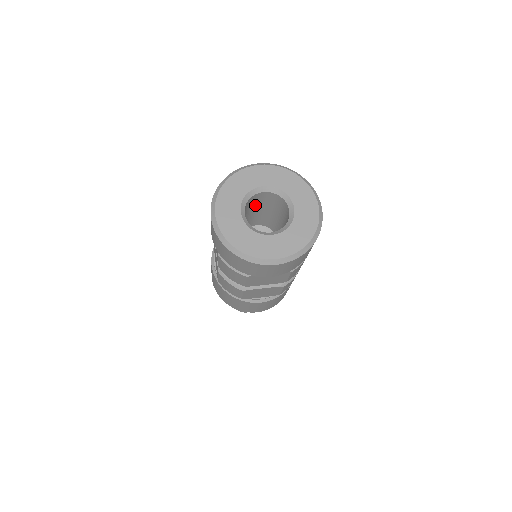
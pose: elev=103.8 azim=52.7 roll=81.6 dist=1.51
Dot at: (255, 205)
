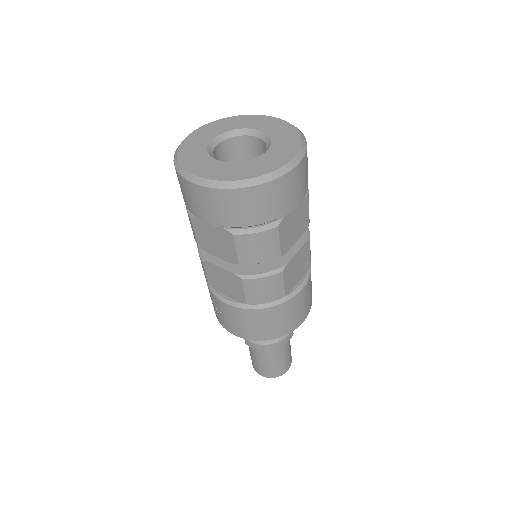
Dot at: occluded
